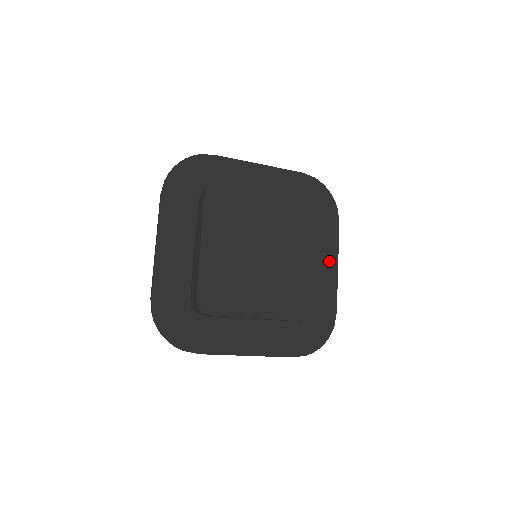
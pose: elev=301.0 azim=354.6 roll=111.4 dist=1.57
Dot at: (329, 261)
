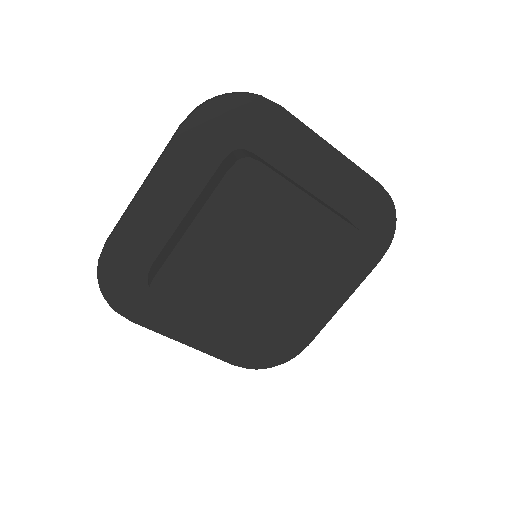
Dot at: (319, 157)
